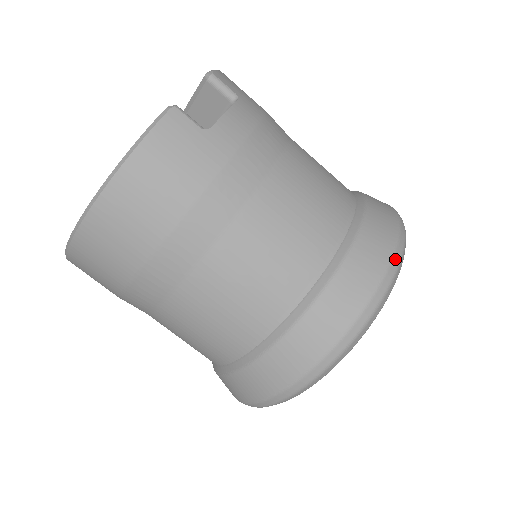
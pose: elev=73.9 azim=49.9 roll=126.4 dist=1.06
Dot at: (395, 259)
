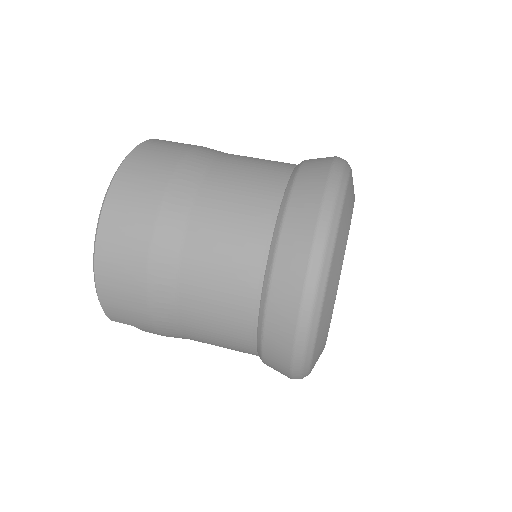
Dot at: occluded
